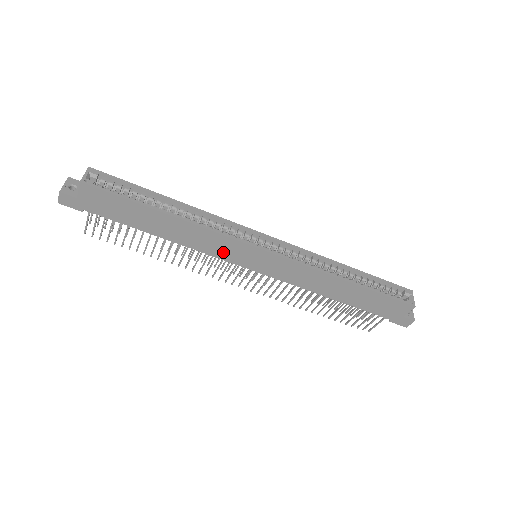
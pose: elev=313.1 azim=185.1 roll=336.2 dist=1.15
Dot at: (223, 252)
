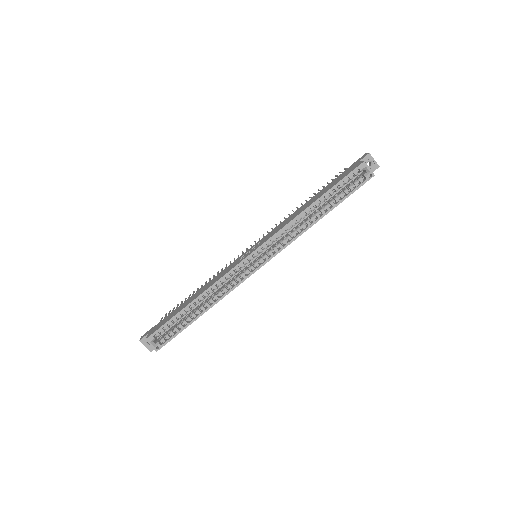
Dot at: occluded
